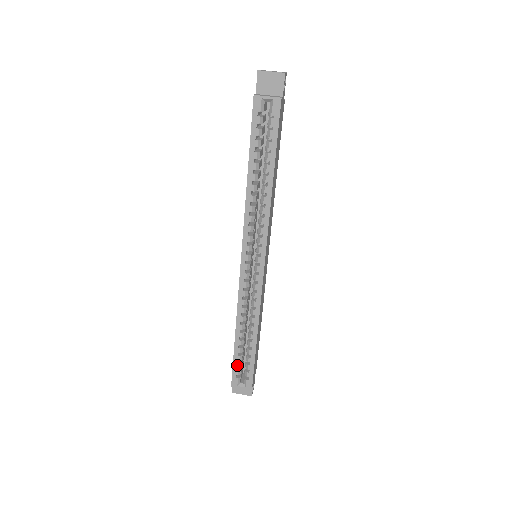
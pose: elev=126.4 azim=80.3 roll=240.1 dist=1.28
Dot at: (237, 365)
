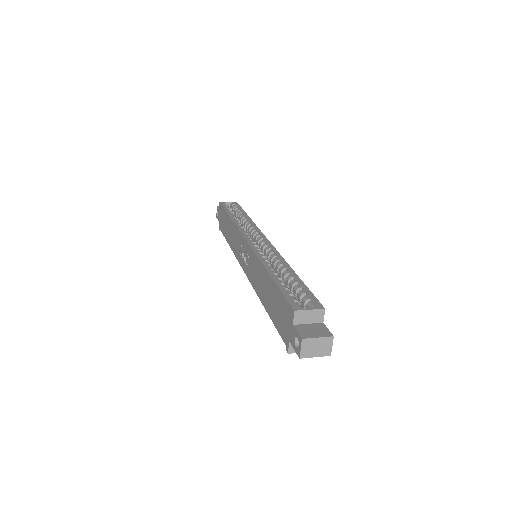
Dot at: (287, 292)
